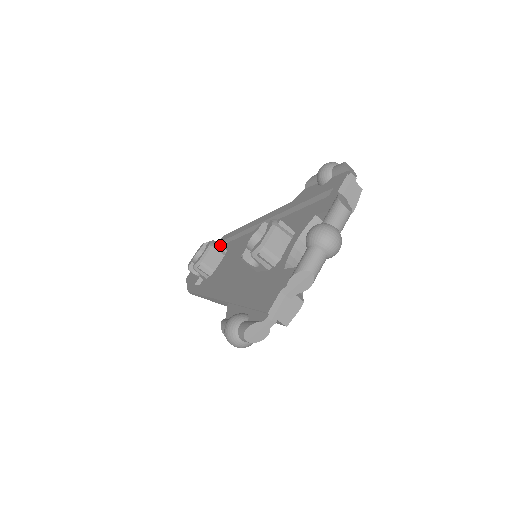
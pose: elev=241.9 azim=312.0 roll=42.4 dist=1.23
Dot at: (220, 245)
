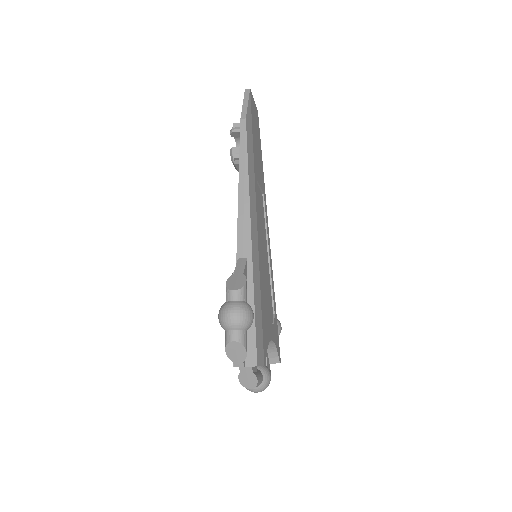
Dot at: occluded
